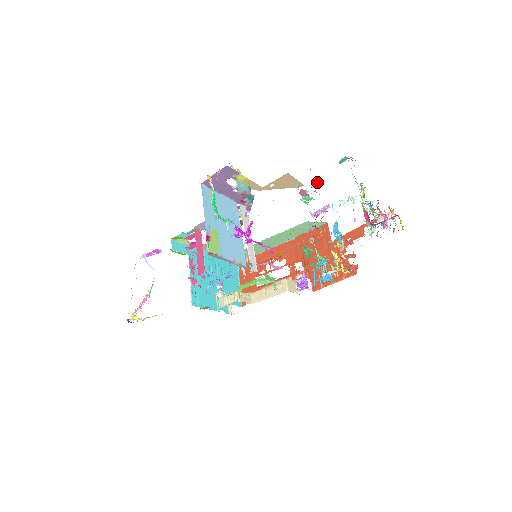
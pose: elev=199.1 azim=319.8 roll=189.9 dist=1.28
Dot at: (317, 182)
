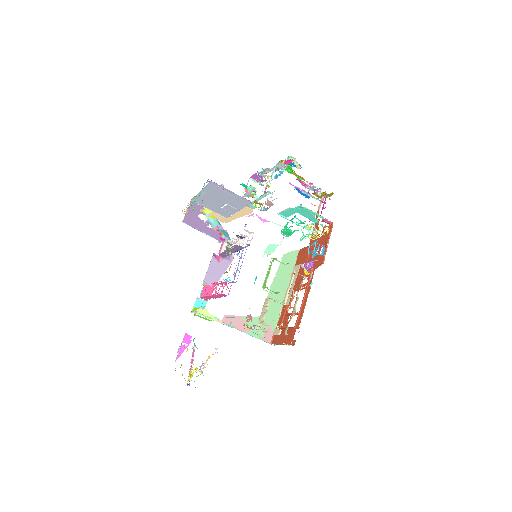
Dot at: (256, 195)
